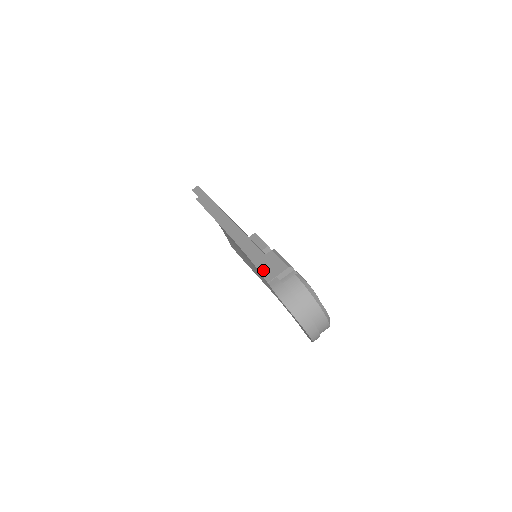
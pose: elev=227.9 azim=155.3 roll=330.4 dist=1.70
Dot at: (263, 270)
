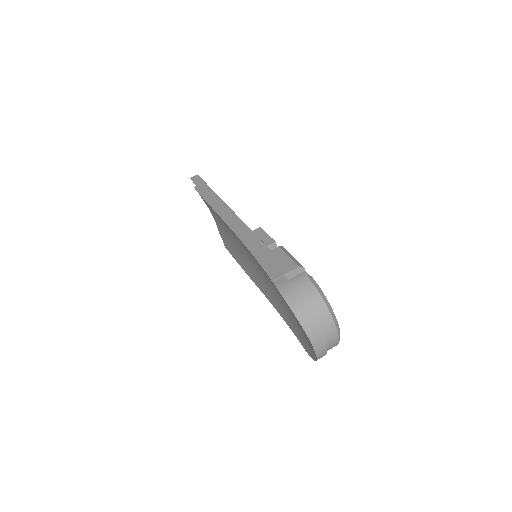
Dot at: (267, 267)
